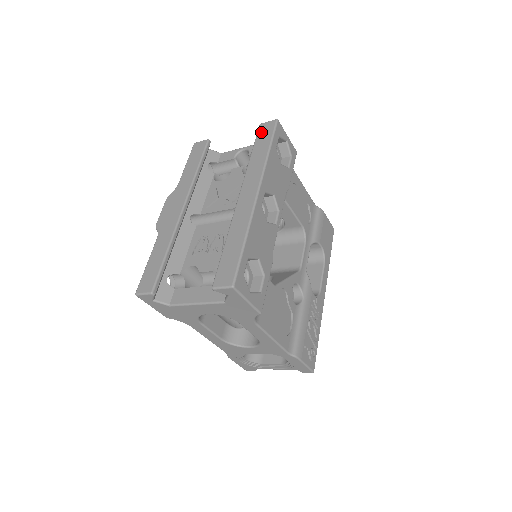
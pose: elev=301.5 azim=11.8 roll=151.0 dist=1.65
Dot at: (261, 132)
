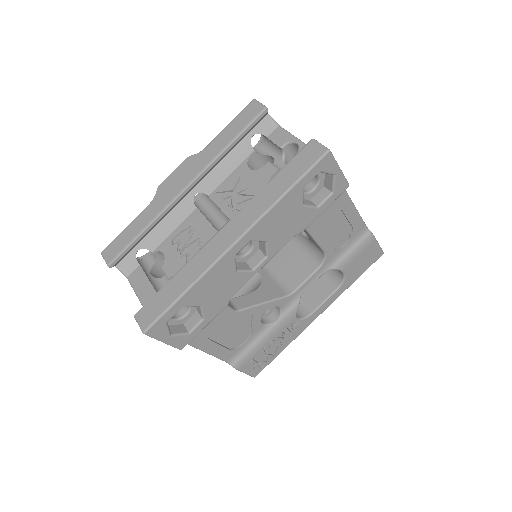
Dot at: (302, 154)
